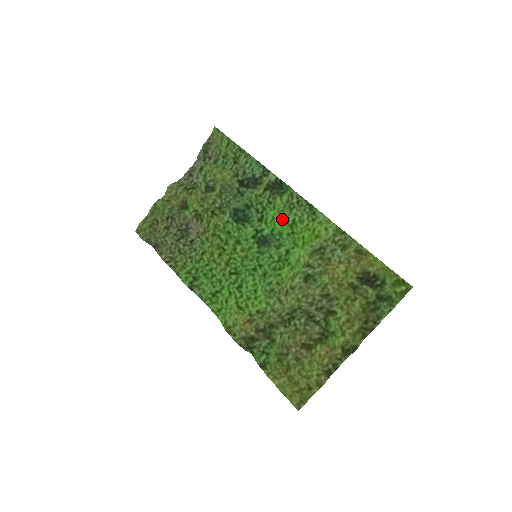
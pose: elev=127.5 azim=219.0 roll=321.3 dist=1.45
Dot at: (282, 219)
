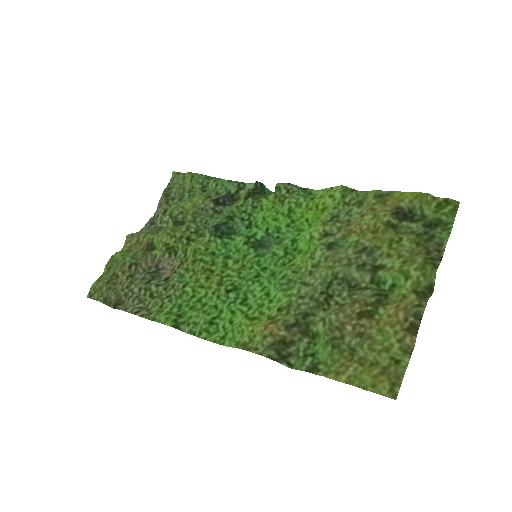
Dot at: (275, 214)
